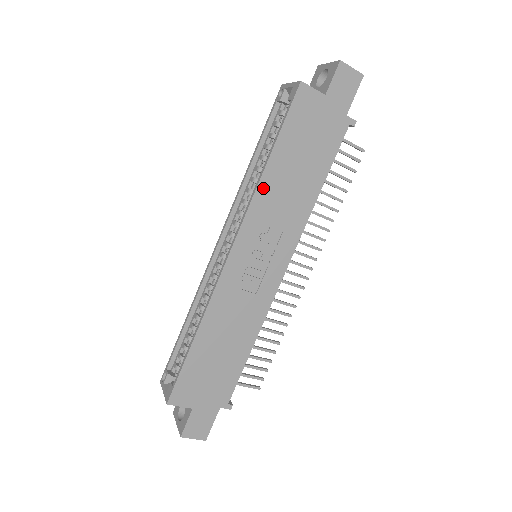
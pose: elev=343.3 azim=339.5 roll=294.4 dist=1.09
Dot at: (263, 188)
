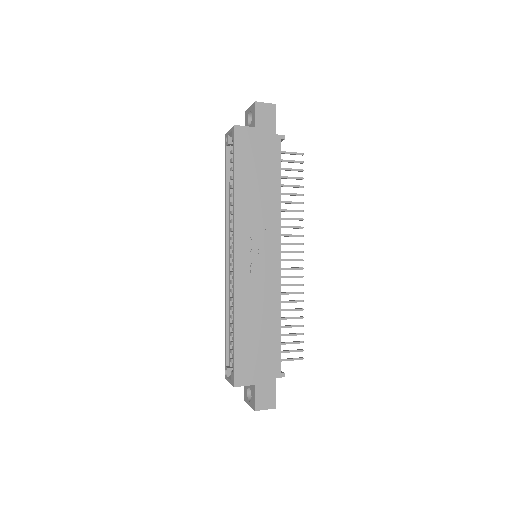
Dot at: (239, 204)
